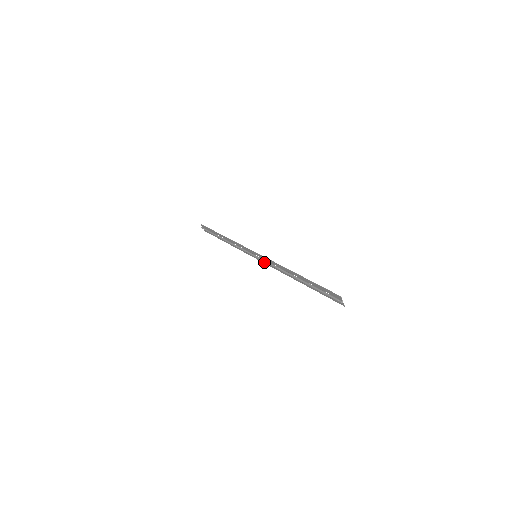
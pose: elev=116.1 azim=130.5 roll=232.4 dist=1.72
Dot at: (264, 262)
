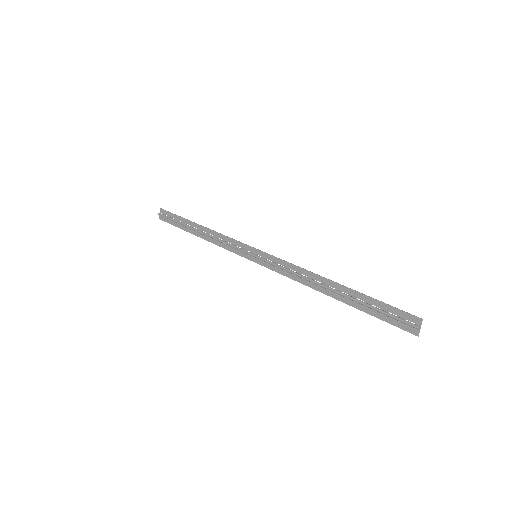
Dot at: (268, 266)
